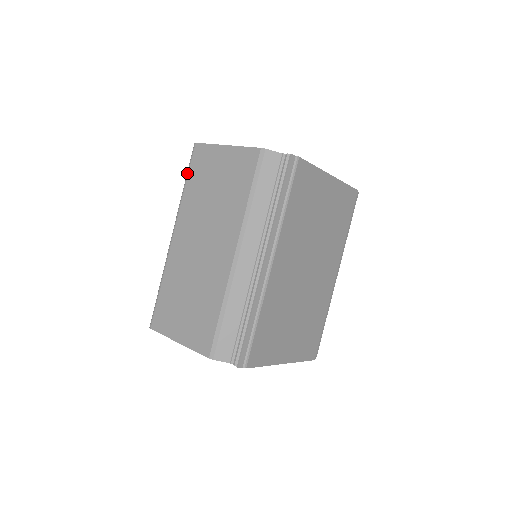
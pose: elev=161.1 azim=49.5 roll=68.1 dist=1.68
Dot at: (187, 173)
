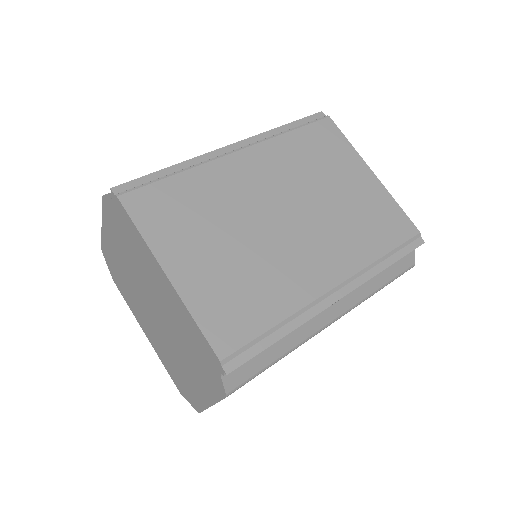
Dot at: occluded
